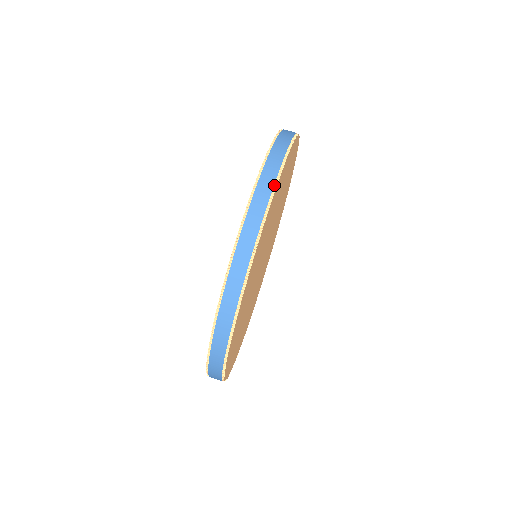
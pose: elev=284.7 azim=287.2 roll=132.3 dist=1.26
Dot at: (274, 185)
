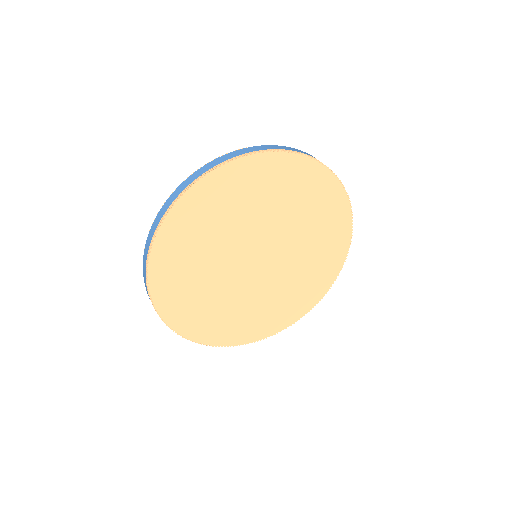
Dot at: (244, 155)
